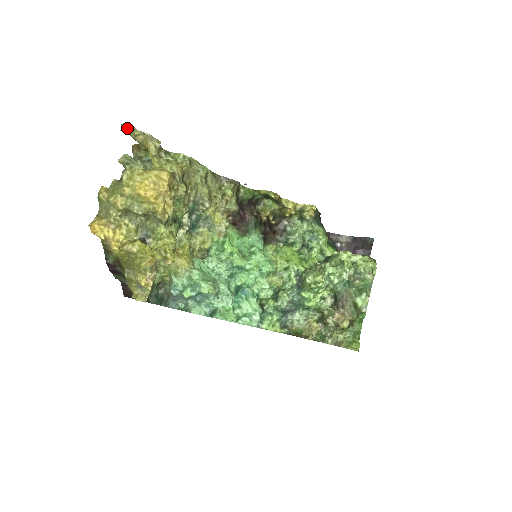
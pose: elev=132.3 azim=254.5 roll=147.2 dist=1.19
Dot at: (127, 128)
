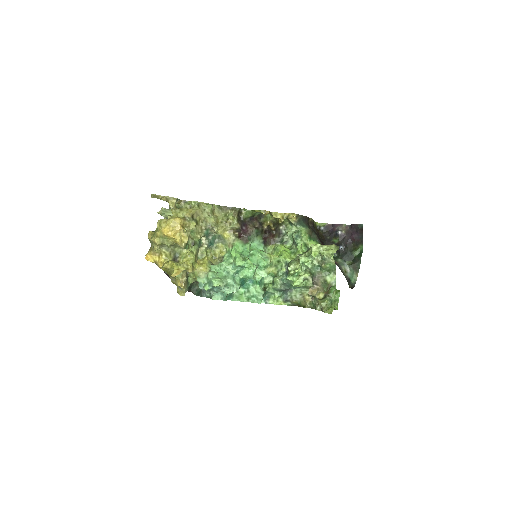
Dot at: (154, 196)
